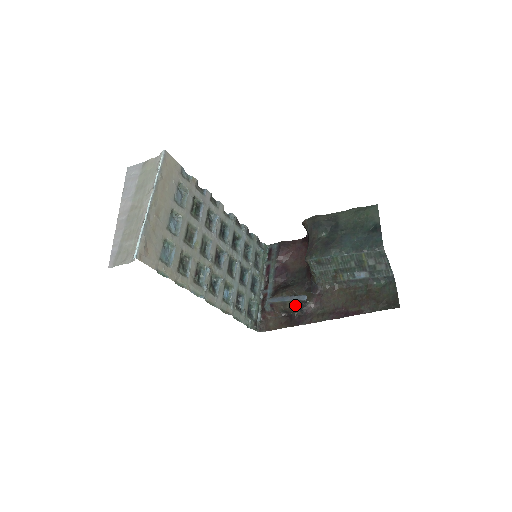
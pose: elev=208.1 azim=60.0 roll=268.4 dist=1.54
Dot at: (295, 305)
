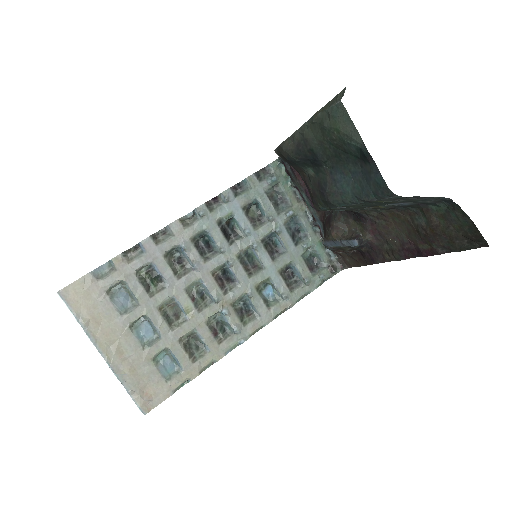
Dot at: (352, 248)
